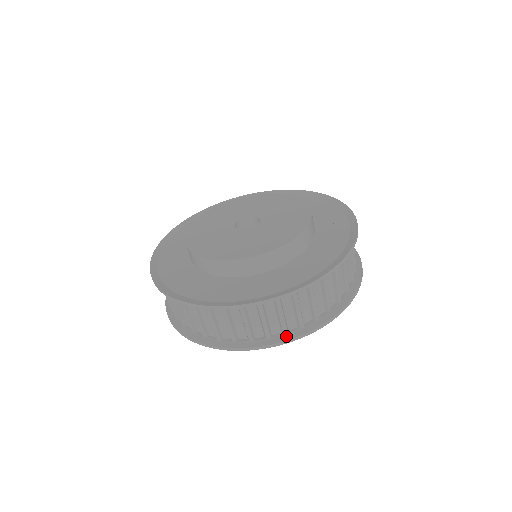
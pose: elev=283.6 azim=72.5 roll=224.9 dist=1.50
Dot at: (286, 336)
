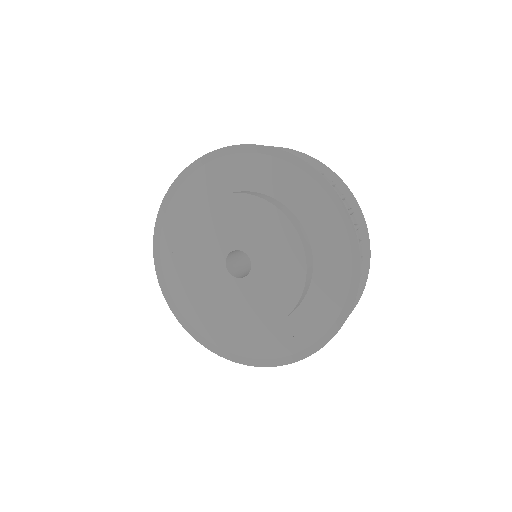
Dot at: occluded
